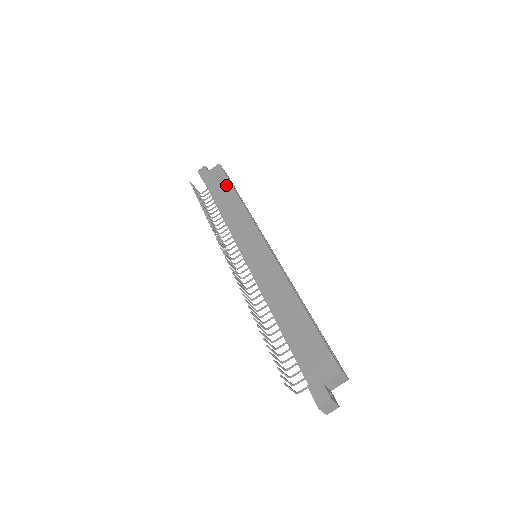
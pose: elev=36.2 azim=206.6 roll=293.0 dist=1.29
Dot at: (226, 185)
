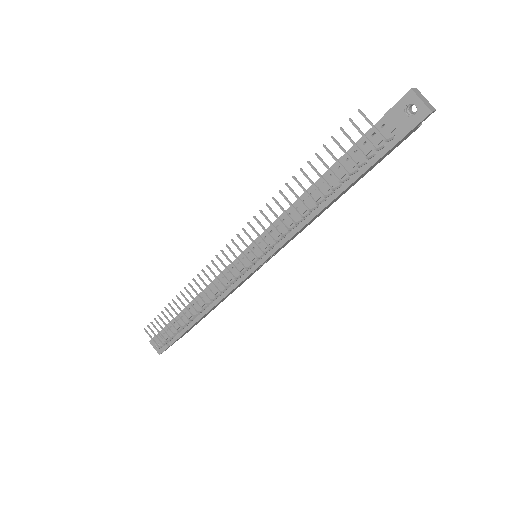
Dot at: occluded
